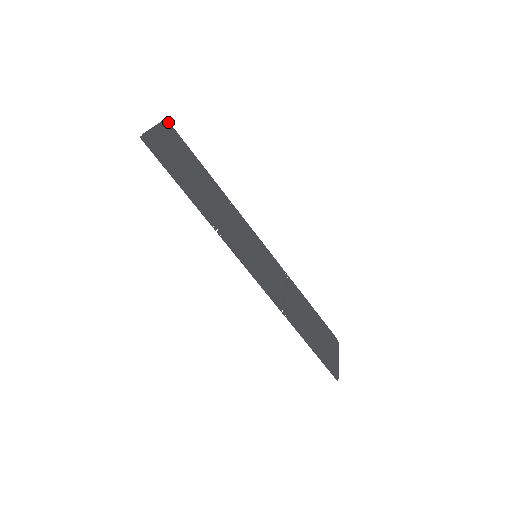
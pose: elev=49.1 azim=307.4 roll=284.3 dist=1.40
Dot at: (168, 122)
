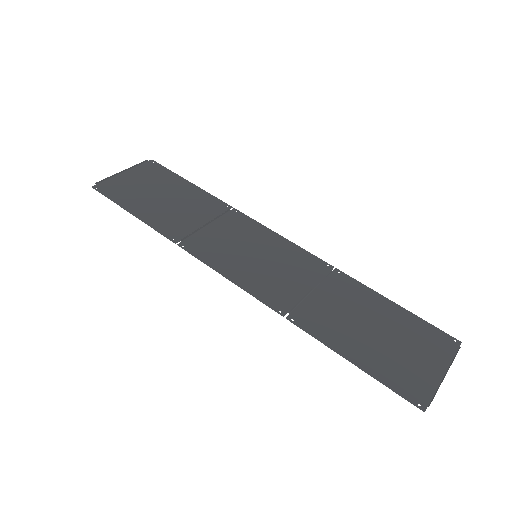
Dot at: occluded
